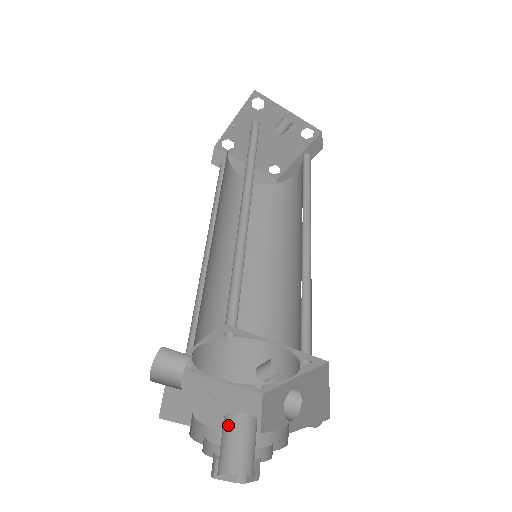
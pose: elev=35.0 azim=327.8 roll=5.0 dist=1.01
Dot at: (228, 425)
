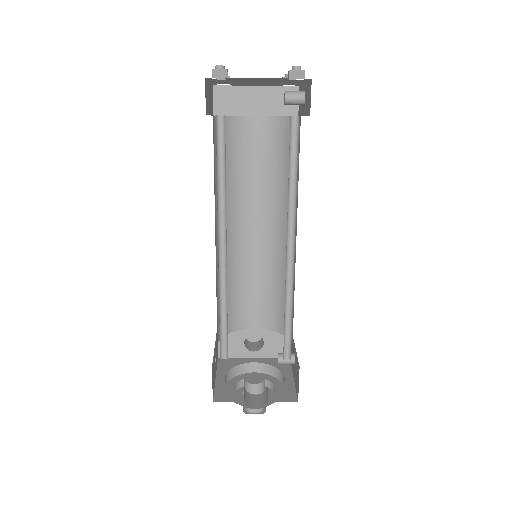
Dot at: (258, 390)
